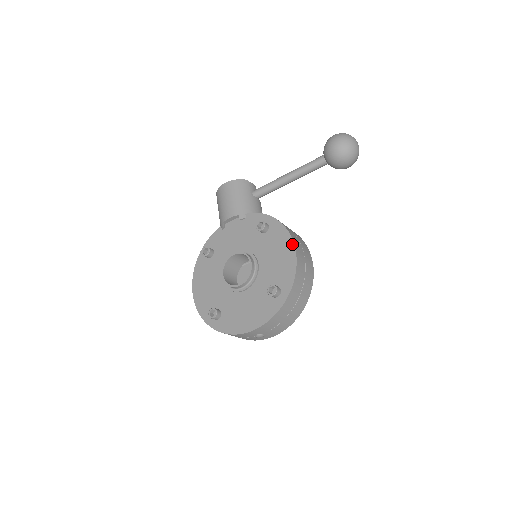
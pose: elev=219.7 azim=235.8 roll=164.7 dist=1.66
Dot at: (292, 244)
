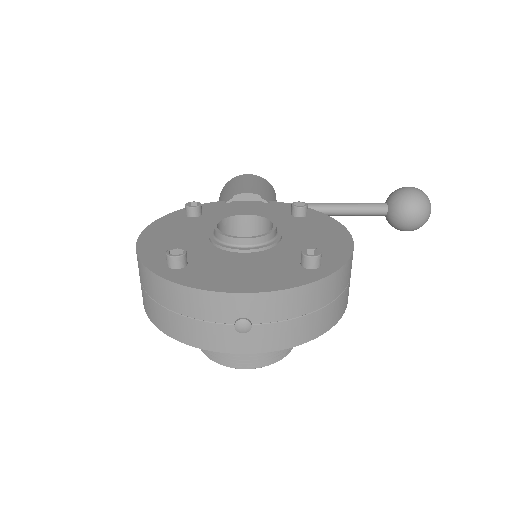
Dot at: (347, 232)
